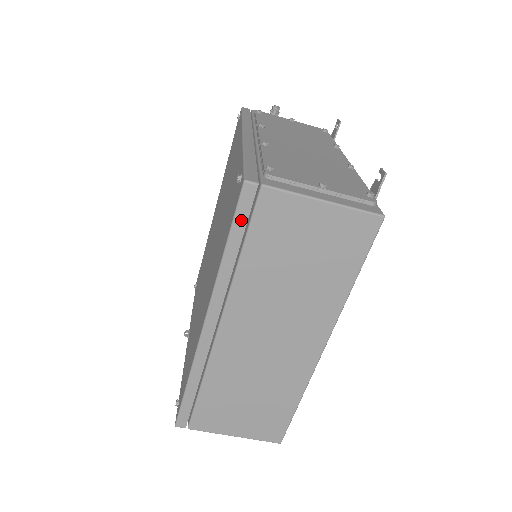
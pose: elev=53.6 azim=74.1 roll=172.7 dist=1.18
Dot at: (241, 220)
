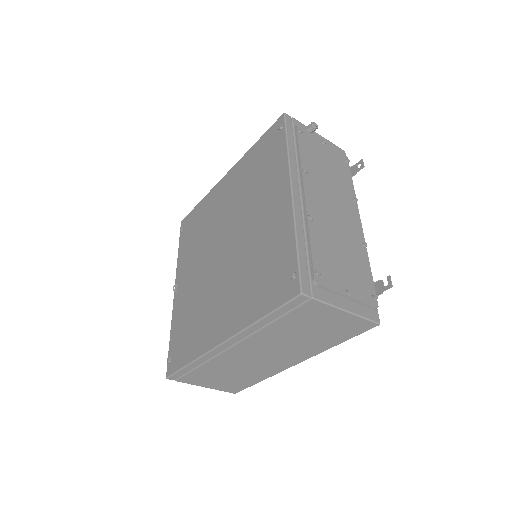
Dot at: (285, 309)
